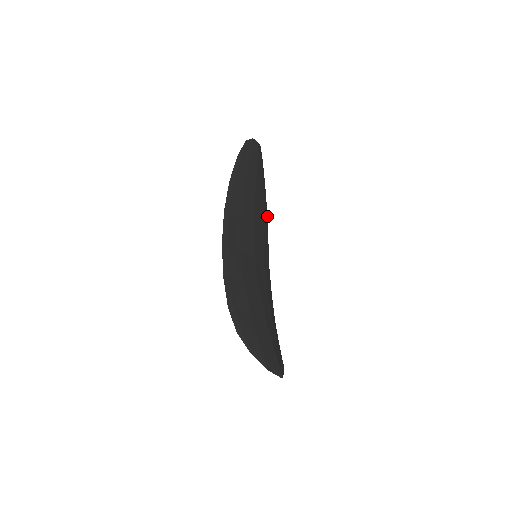
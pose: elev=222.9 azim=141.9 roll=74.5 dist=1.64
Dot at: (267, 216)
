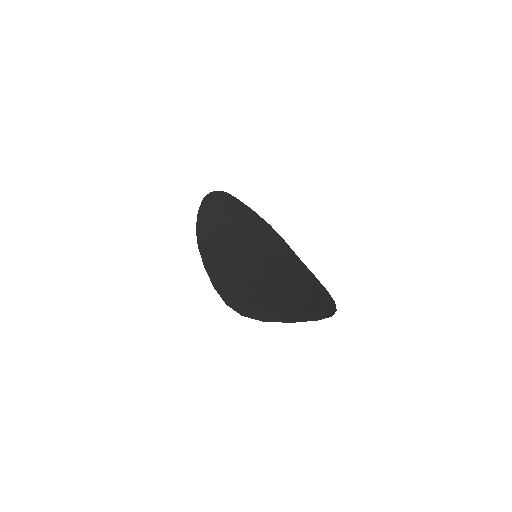
Dot at: occluded
